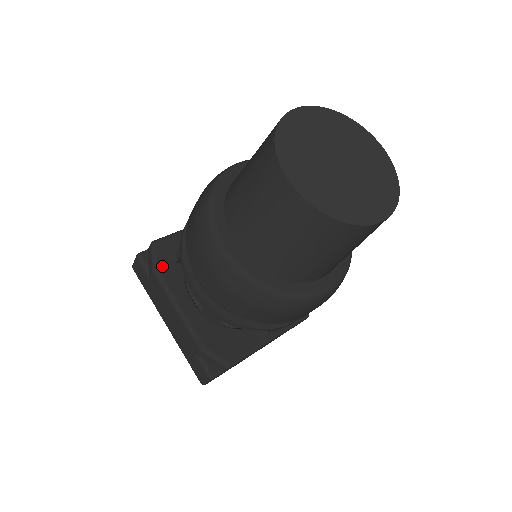
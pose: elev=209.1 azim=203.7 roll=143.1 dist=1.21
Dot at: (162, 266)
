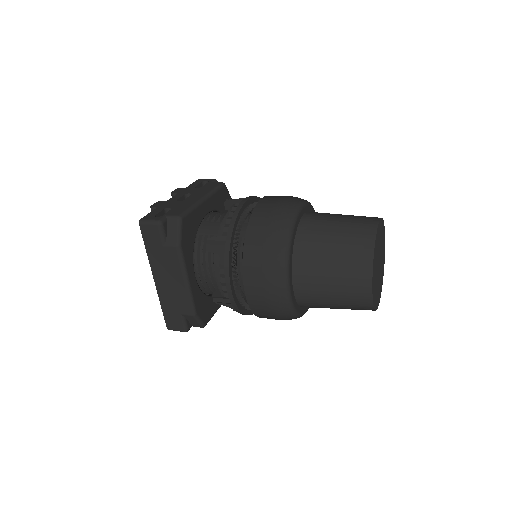
Dot at: (184, 243)
